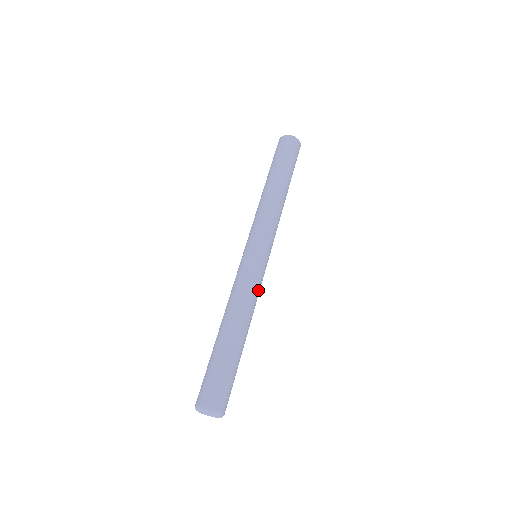
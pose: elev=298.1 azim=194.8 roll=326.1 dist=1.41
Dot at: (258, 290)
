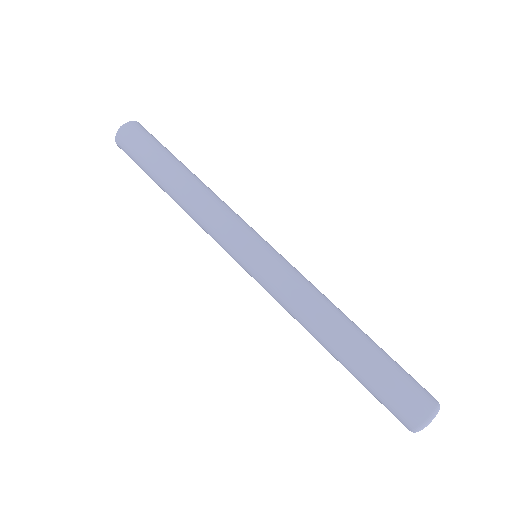
Dot at: (296, 283)
